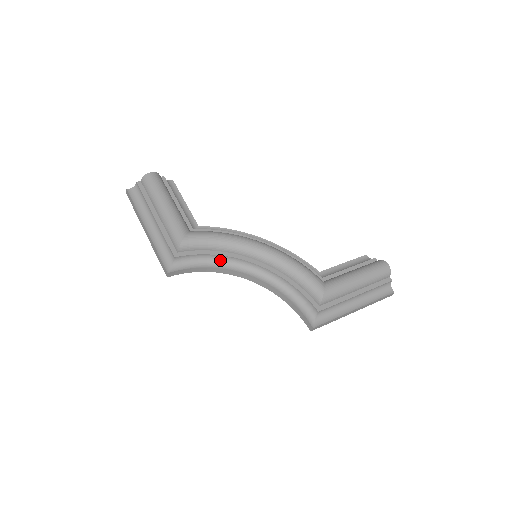
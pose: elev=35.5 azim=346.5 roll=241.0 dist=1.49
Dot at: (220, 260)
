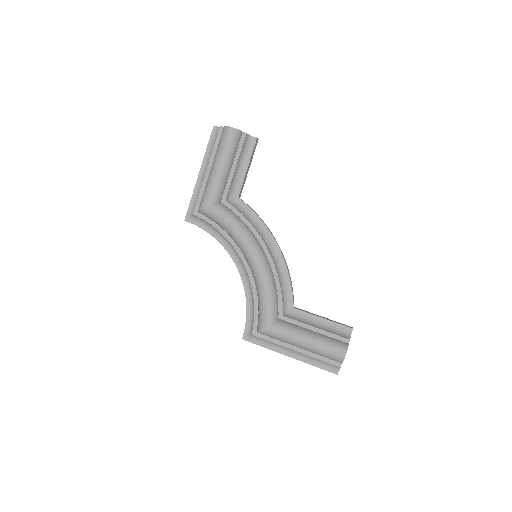
Dot at: (226, 239)
